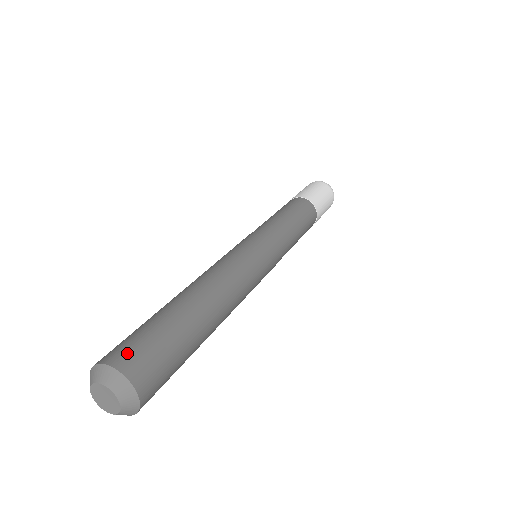
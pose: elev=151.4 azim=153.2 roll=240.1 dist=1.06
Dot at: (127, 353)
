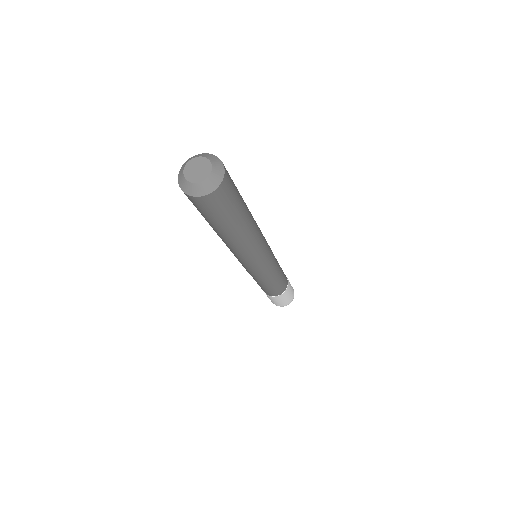
Dot at: occluded
